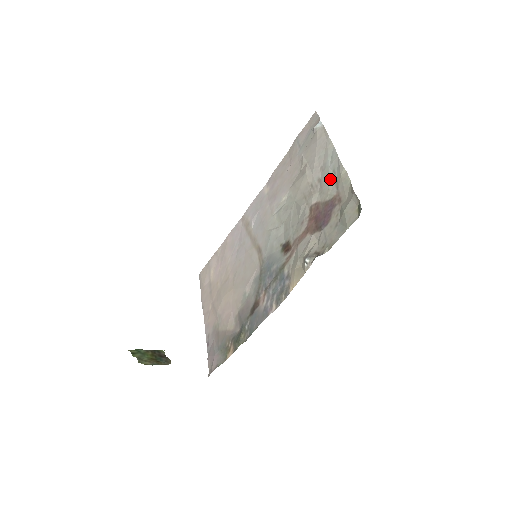
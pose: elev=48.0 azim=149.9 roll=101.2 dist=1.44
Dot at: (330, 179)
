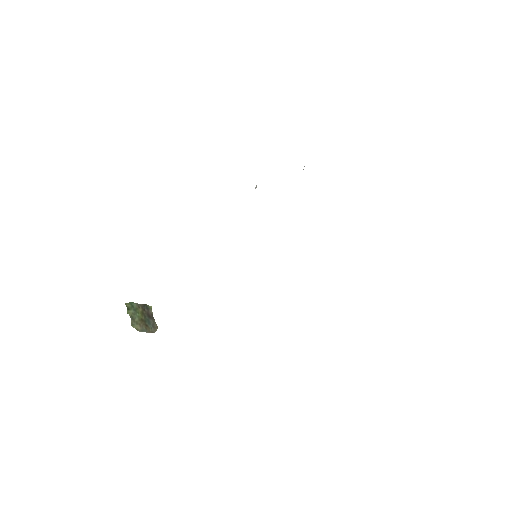
Dot at: occluded
